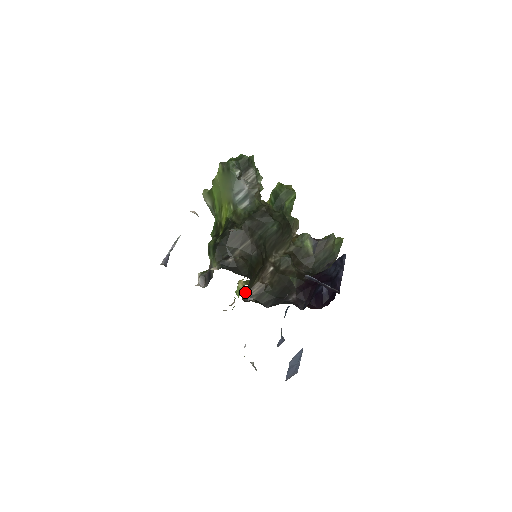
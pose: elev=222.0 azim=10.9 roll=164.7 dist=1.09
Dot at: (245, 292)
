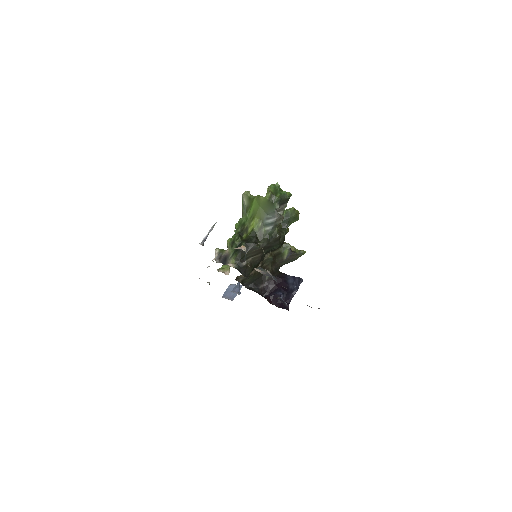
Dot at: (239, 276)
